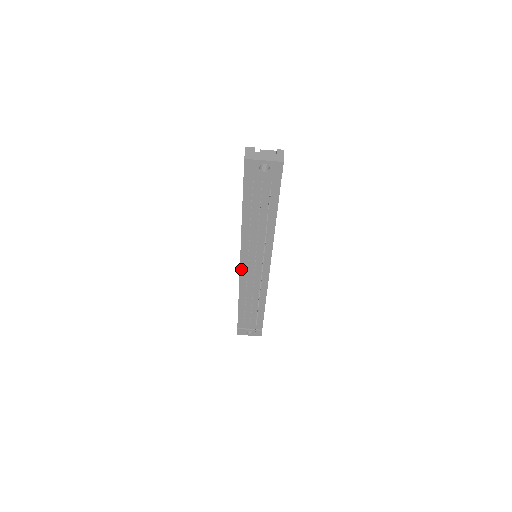
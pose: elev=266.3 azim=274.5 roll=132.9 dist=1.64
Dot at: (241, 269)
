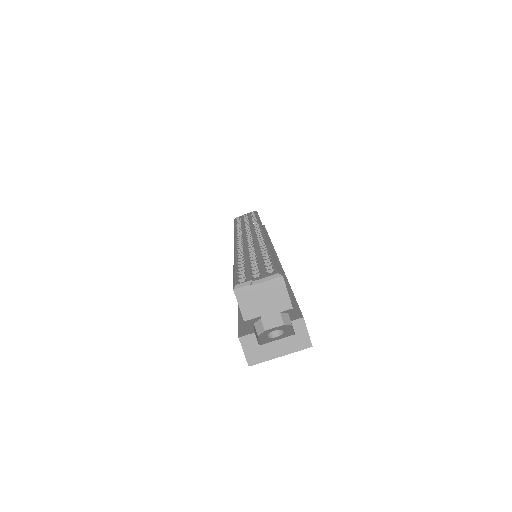
Dot at: occluded
